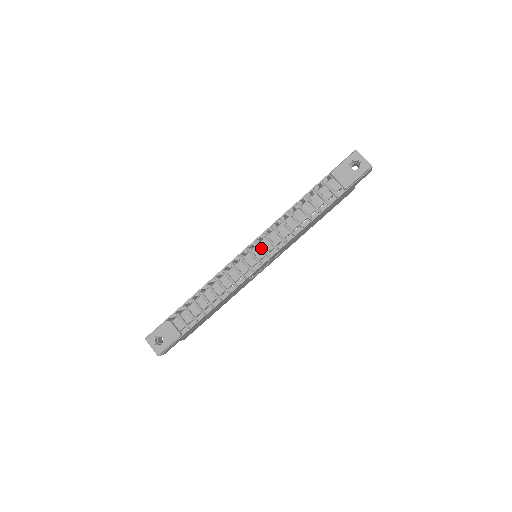
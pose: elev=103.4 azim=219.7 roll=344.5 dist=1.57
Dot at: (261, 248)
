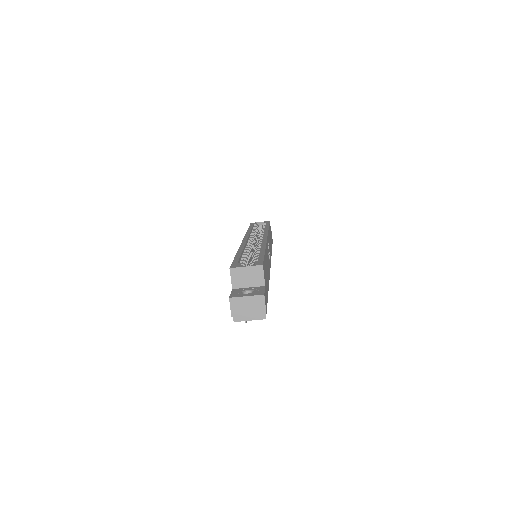
Dot at: occluded
